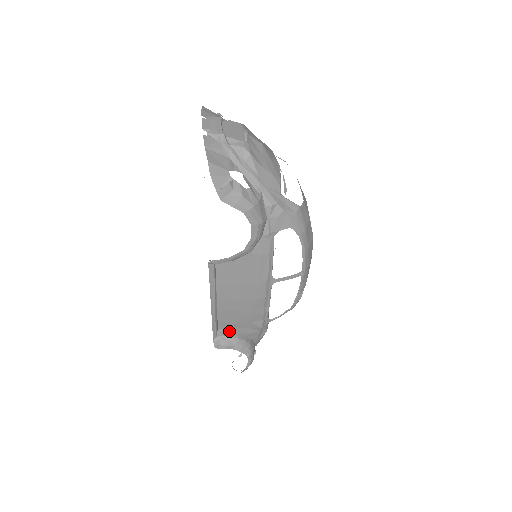
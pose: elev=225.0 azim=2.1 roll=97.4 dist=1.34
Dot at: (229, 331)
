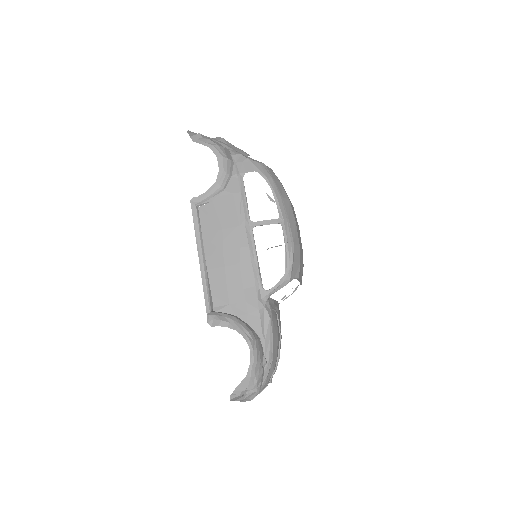
Dot at: (225, 310)
